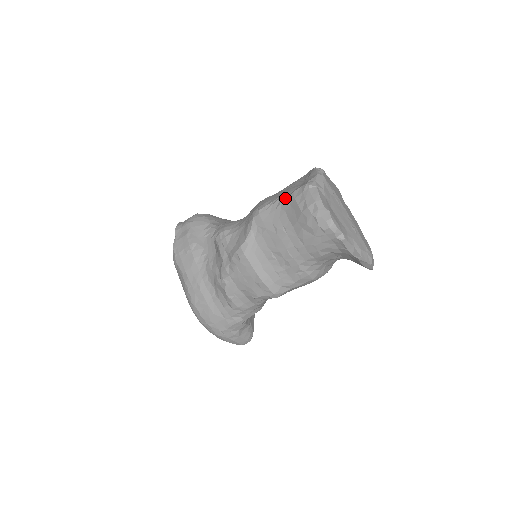
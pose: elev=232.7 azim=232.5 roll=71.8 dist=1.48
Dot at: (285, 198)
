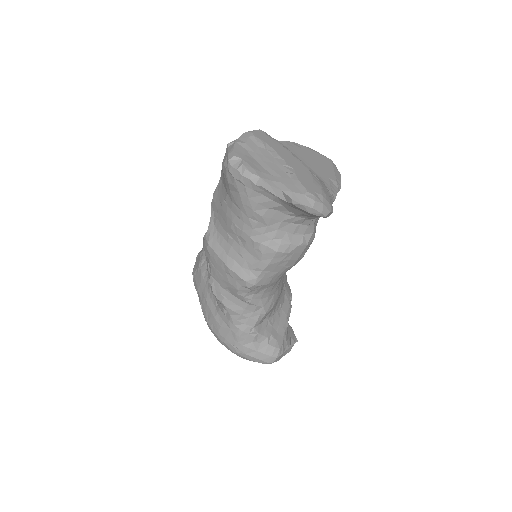
Dot at: (221, 170)
